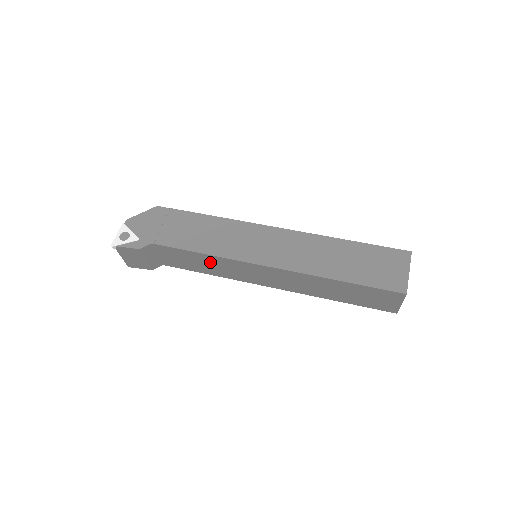
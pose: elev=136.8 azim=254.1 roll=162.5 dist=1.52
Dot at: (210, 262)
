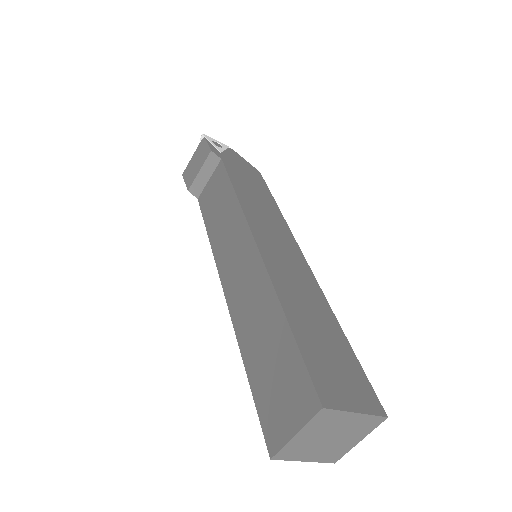
Dot at: (226, 210)
